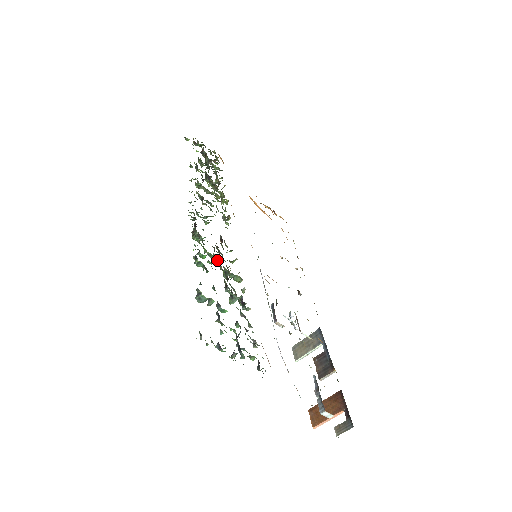
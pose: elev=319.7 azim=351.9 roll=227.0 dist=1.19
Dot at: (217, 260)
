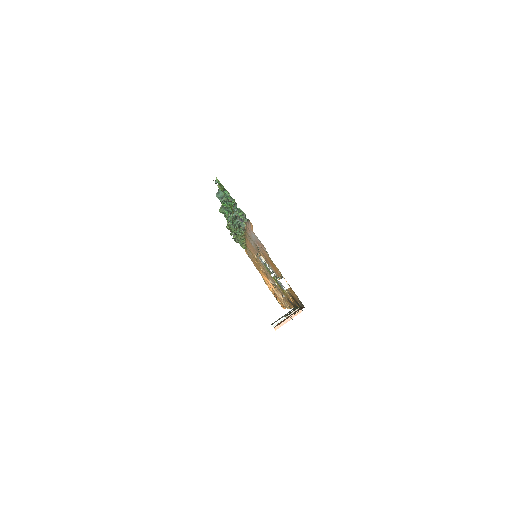
Dot at: (232, 214)
